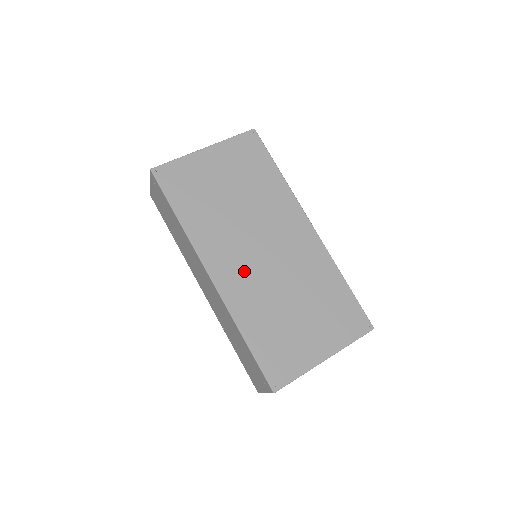
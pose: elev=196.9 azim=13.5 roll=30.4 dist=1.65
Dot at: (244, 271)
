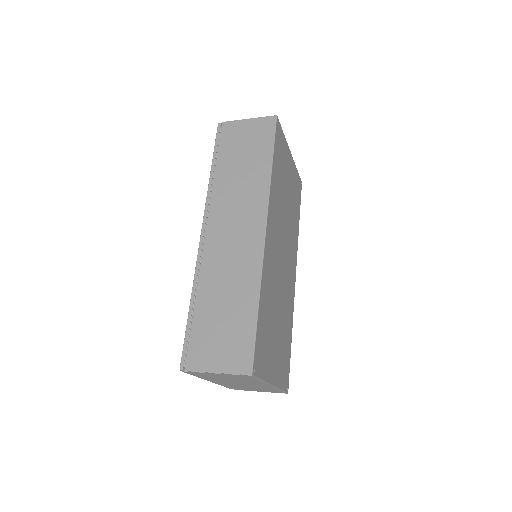
Dot at: (275, 255)
